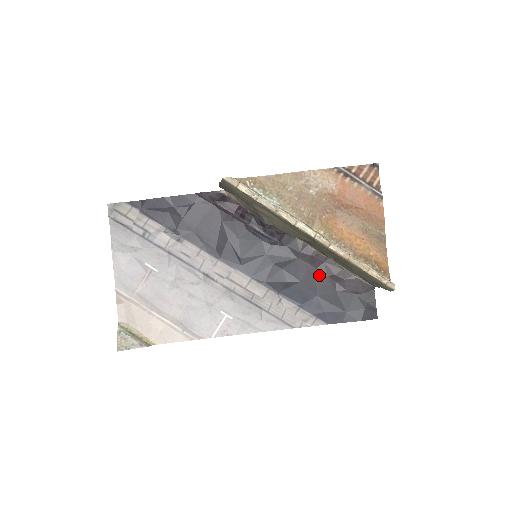
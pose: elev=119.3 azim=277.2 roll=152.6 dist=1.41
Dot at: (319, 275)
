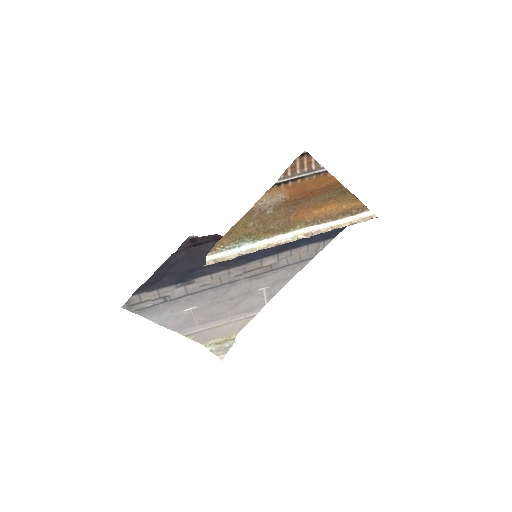
Dot at: occluded
